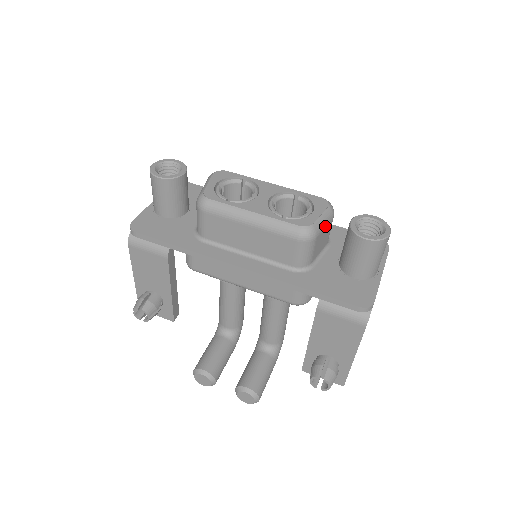
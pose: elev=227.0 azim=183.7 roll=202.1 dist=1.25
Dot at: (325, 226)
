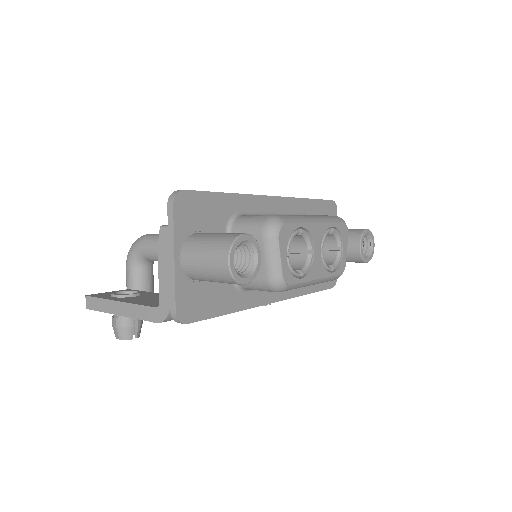
Dot at: occluded
